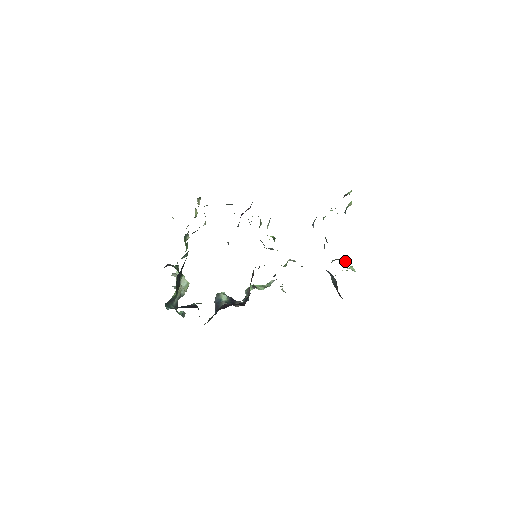
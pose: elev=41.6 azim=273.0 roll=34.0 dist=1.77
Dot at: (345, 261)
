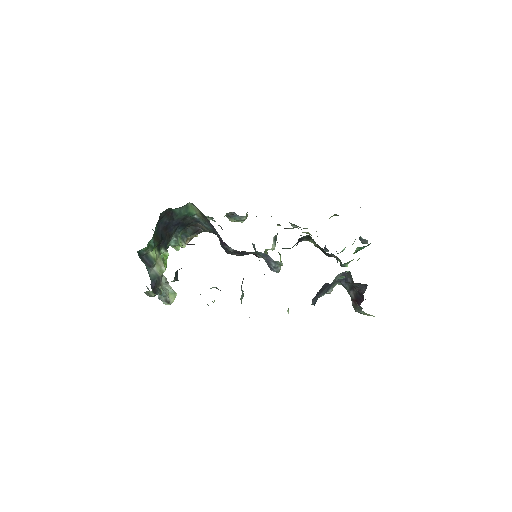
Dot at: occluded
